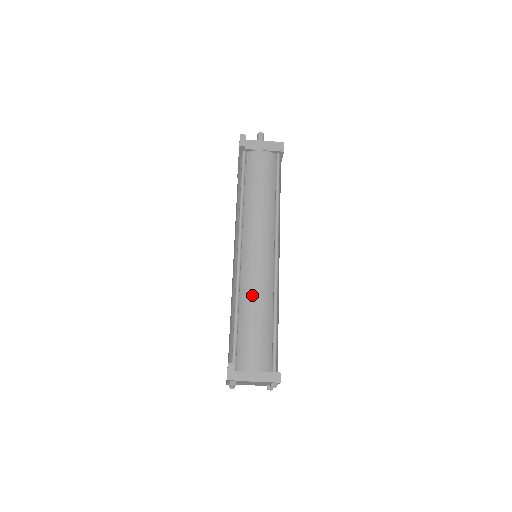
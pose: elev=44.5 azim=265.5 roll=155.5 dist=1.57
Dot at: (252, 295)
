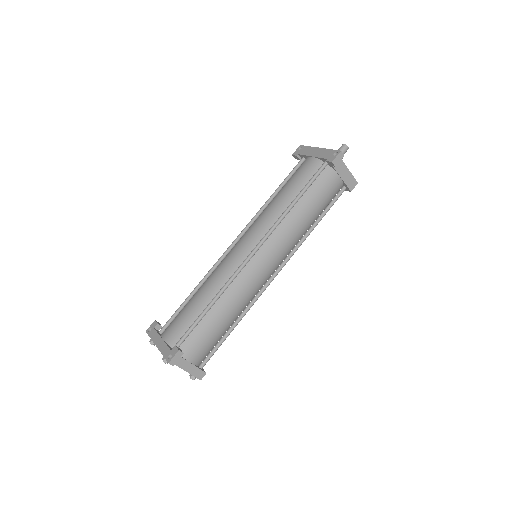
Dot at: (234, 300)
